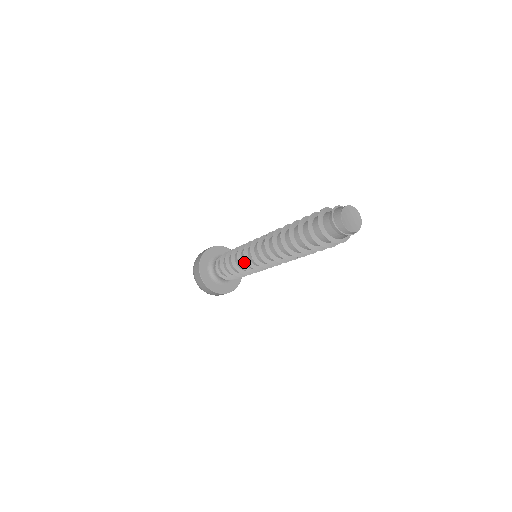
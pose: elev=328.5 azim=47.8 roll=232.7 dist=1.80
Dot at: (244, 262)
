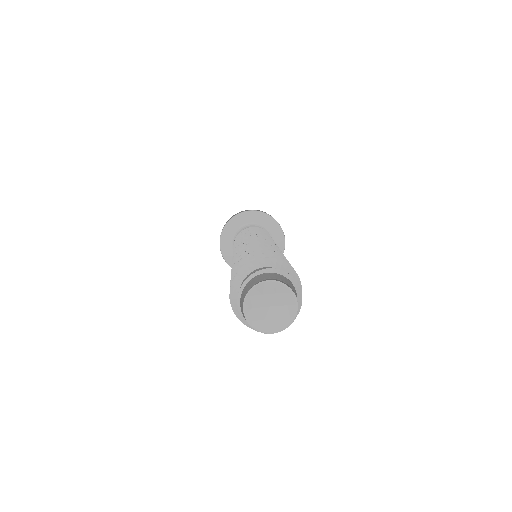
Dot at: occluded
